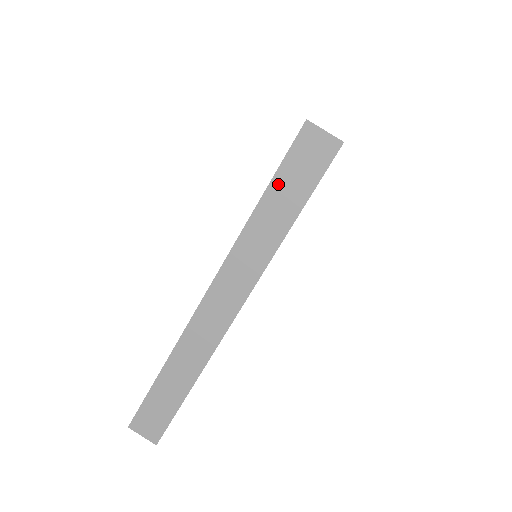
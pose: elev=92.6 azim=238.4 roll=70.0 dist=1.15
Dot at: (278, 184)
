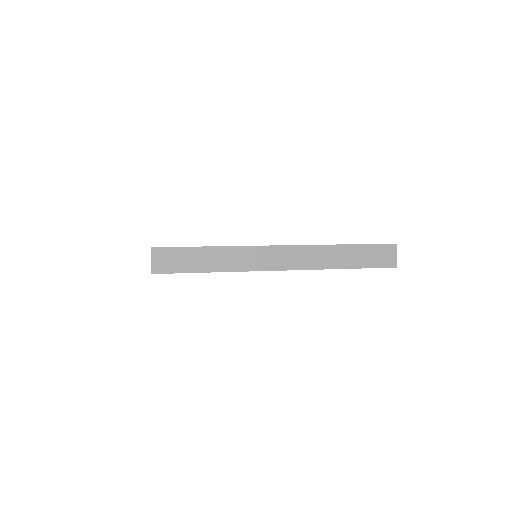
Dot at: occluded
